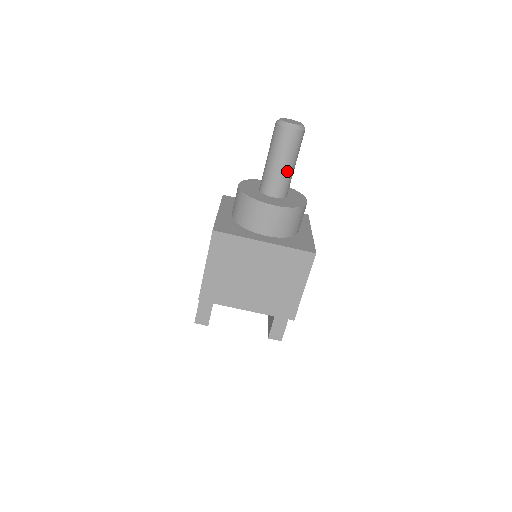
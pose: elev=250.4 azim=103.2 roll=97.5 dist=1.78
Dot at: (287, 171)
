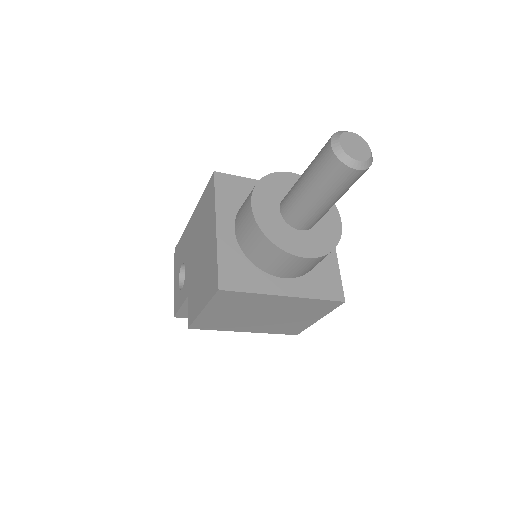
Dot at: (329, 207)
